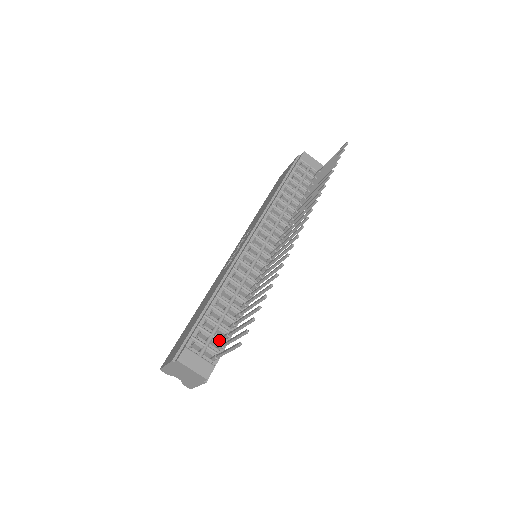
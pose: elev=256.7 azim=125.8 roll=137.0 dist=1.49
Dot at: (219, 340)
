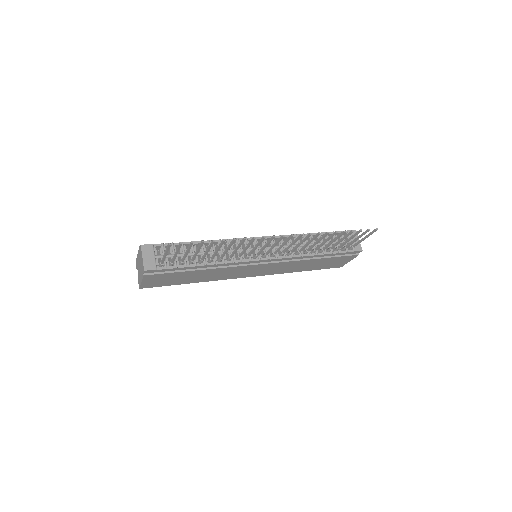
Dot at: (175, 261)
